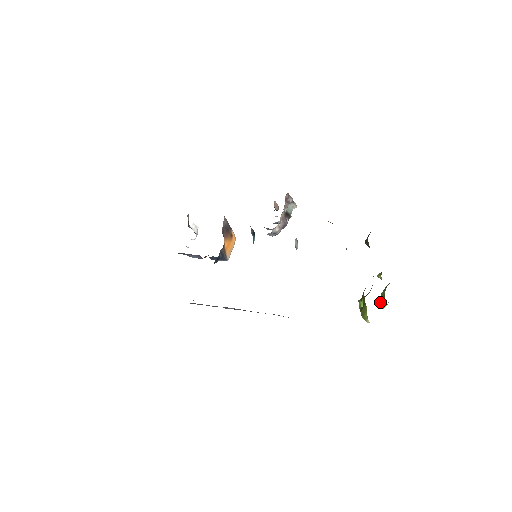
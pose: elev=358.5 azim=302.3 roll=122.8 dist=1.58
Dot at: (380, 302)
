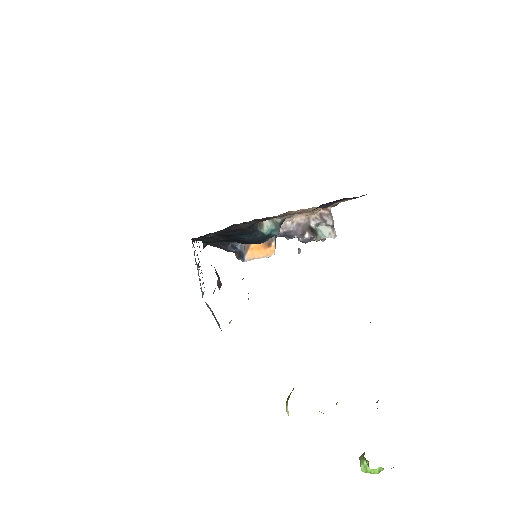
Dot at: occluded
